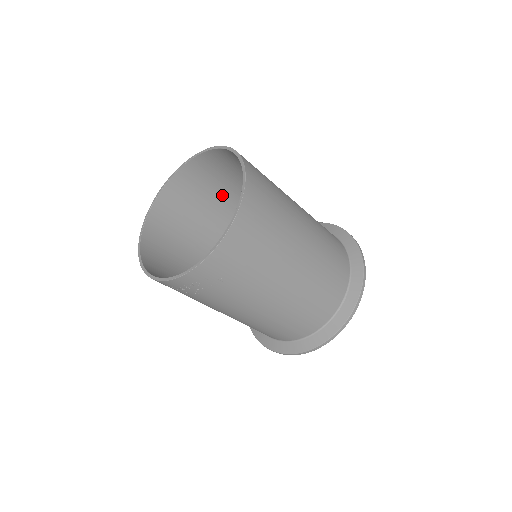
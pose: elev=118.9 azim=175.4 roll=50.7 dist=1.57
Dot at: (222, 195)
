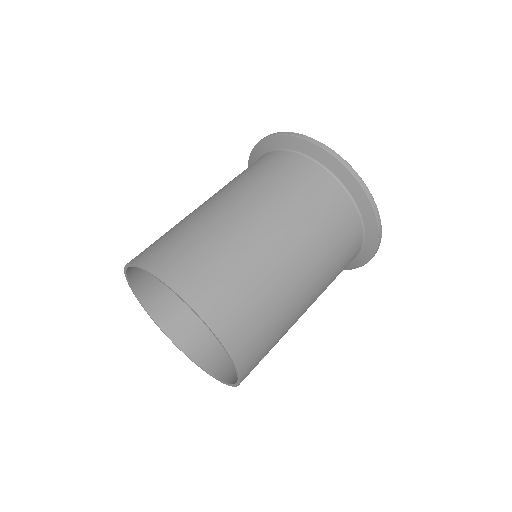
Dot at: occluded
